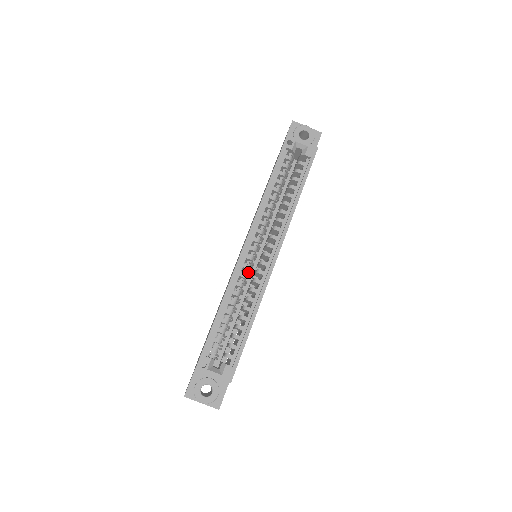
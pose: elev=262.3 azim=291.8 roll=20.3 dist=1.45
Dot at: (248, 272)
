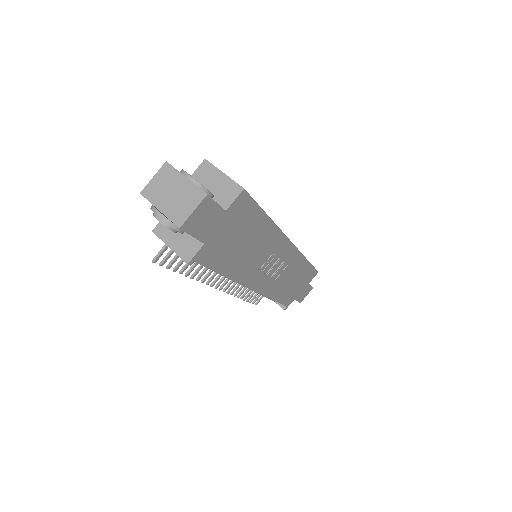
Dot at: occluded
